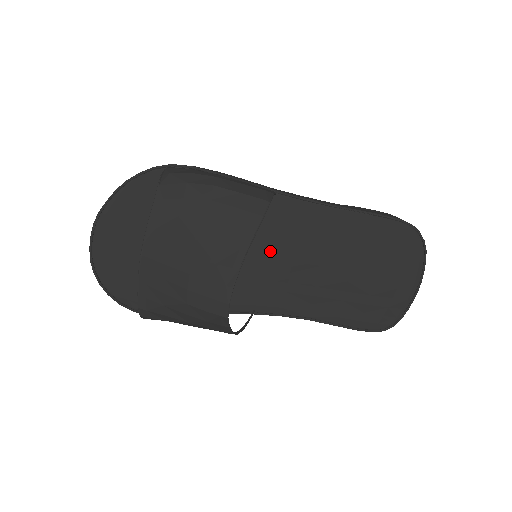
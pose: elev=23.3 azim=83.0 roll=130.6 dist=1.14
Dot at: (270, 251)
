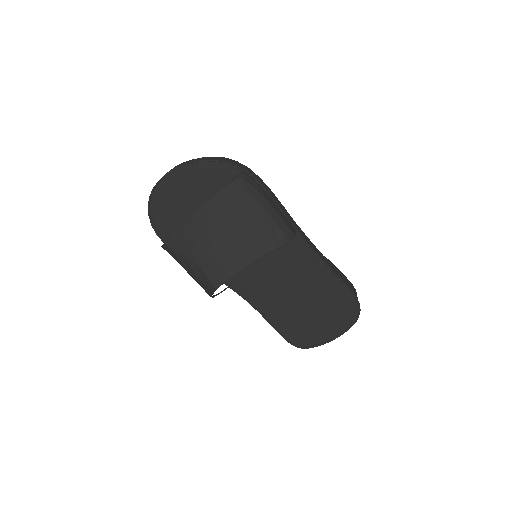
Dot at: (267, 260)
